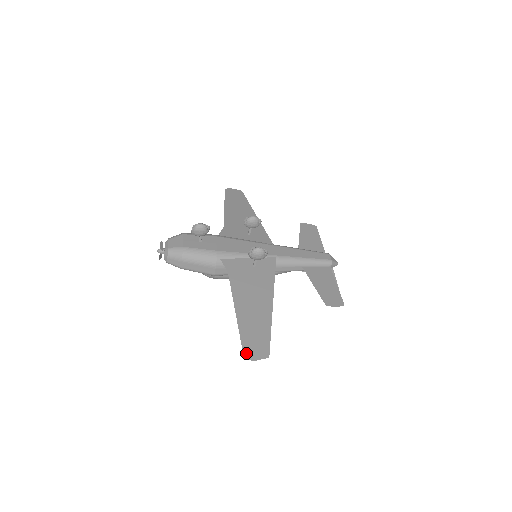
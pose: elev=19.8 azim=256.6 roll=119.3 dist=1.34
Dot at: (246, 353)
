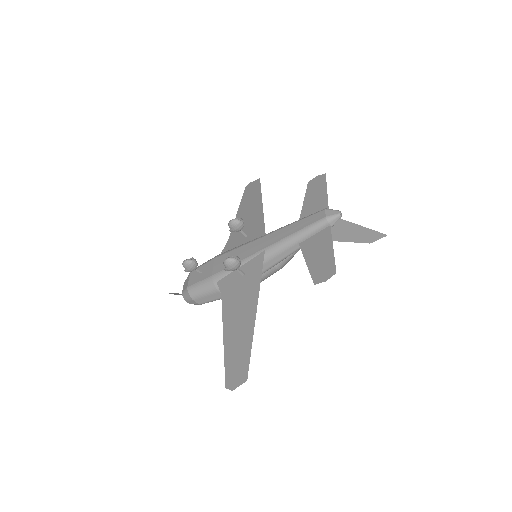
Dot at: (228, 383)
